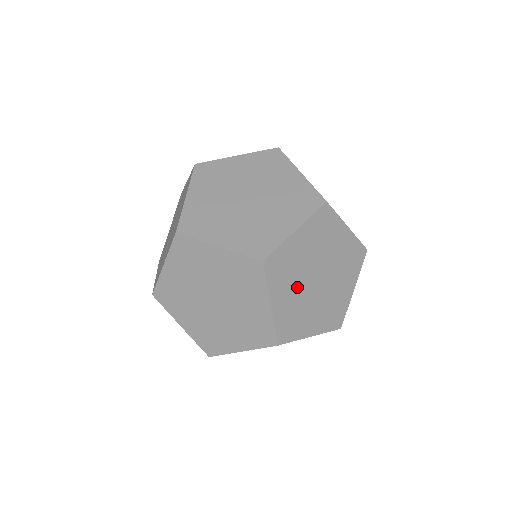
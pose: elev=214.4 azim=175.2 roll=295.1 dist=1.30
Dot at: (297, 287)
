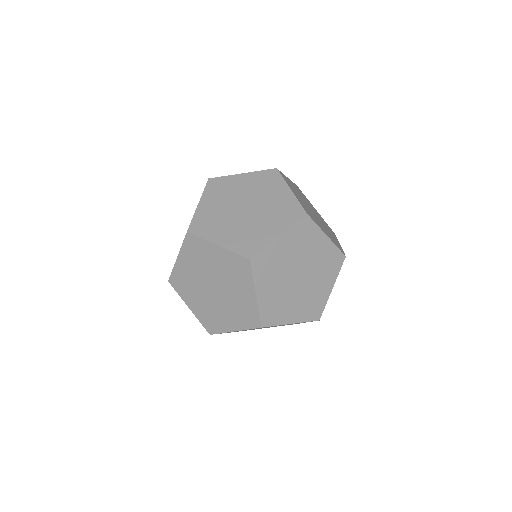
Dot at: occluded
